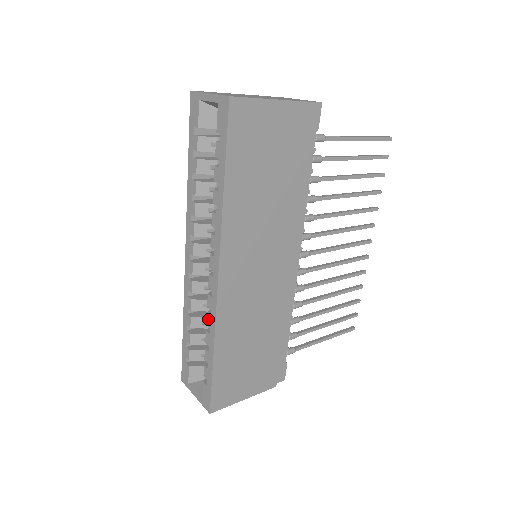
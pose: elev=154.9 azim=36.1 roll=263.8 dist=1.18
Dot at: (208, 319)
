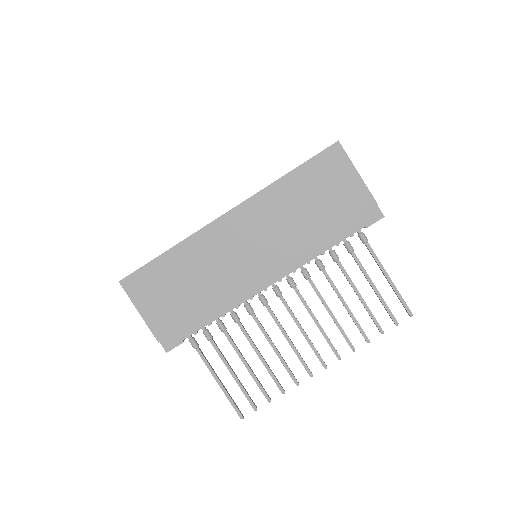
Dot at: occluded
